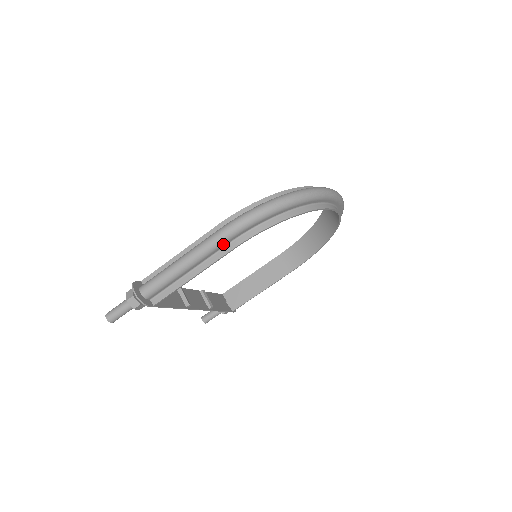
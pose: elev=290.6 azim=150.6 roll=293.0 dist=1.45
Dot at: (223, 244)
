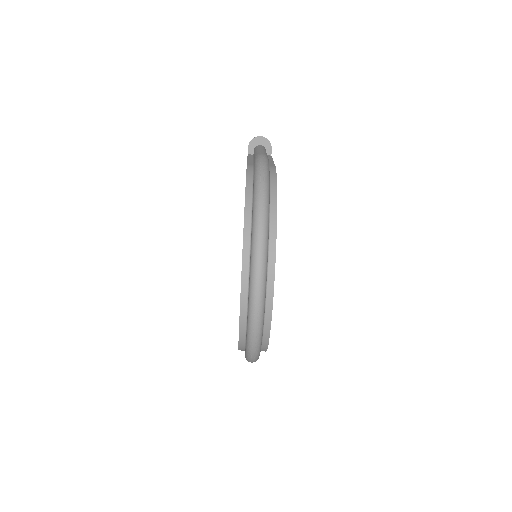
Dot at: occluded
